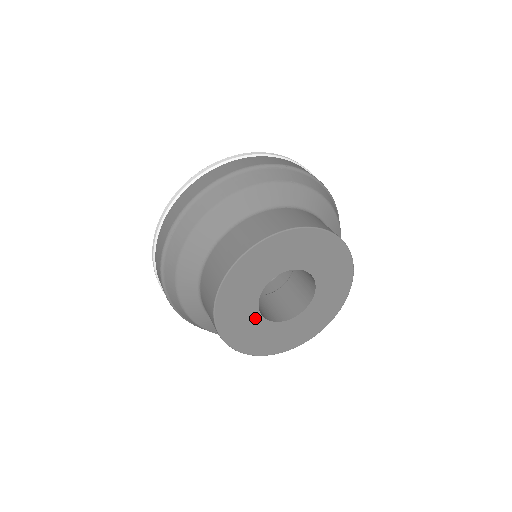
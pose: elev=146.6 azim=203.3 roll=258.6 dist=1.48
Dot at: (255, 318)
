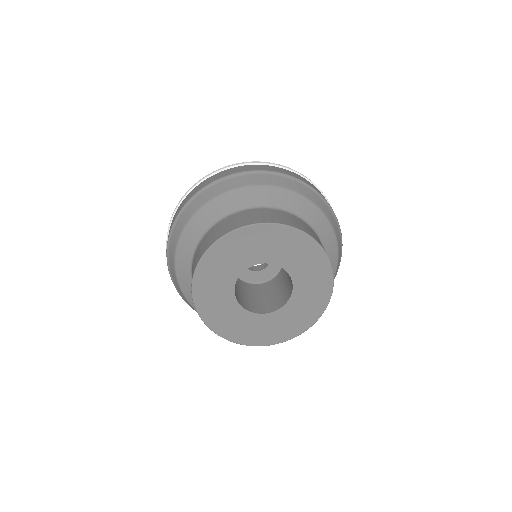
Dot at: (229, 297)
